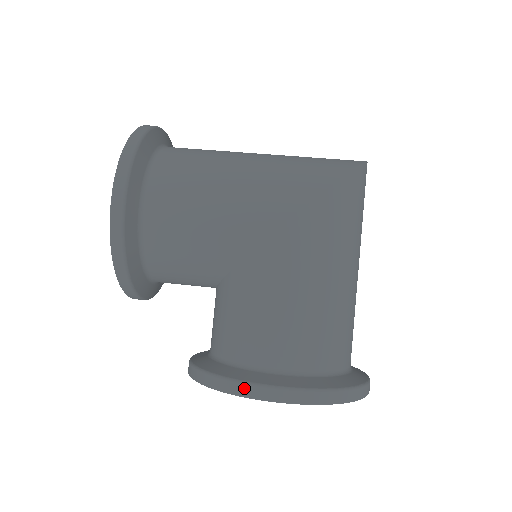
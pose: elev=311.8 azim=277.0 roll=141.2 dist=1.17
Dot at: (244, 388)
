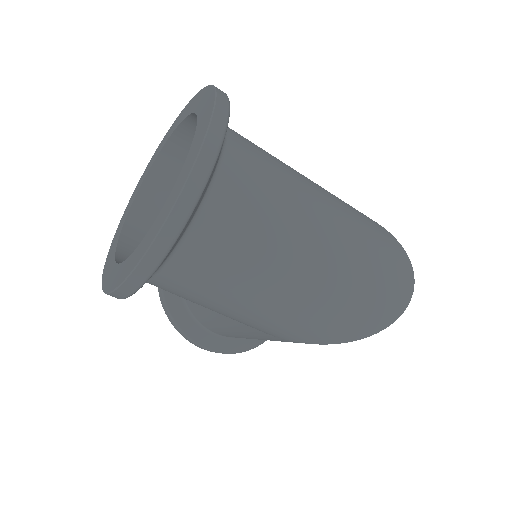
Dot at: occluded
